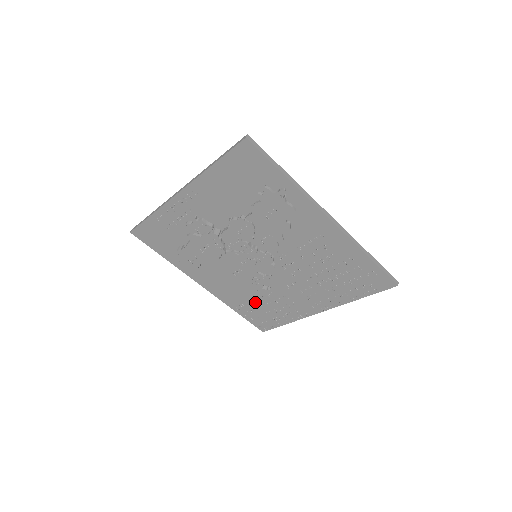
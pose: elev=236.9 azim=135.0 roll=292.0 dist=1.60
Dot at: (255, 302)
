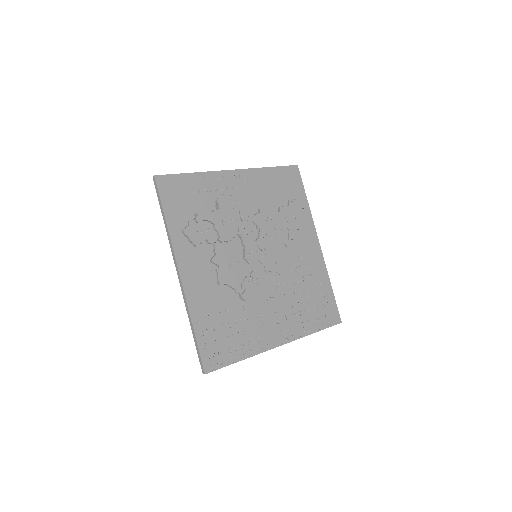
Dot at: (225, 315)
